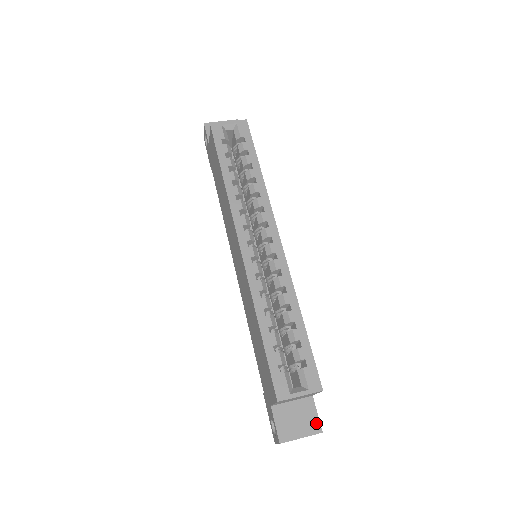
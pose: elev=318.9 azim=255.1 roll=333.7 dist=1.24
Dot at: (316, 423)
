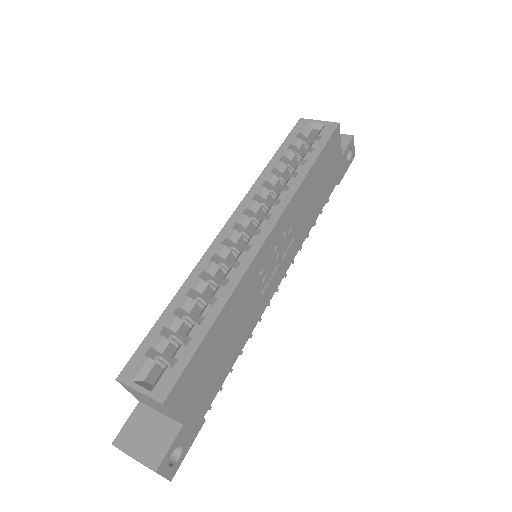
Dot at: (159, 455)
